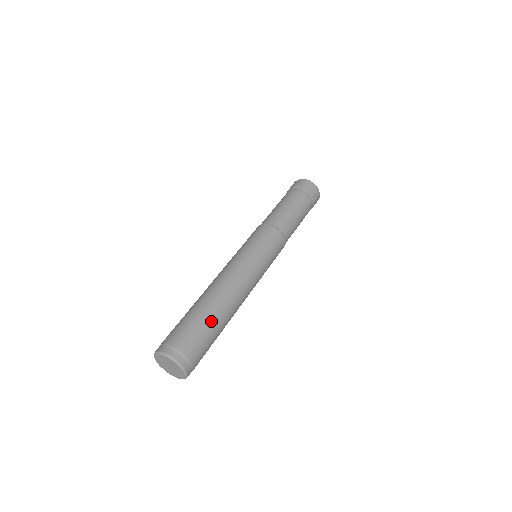
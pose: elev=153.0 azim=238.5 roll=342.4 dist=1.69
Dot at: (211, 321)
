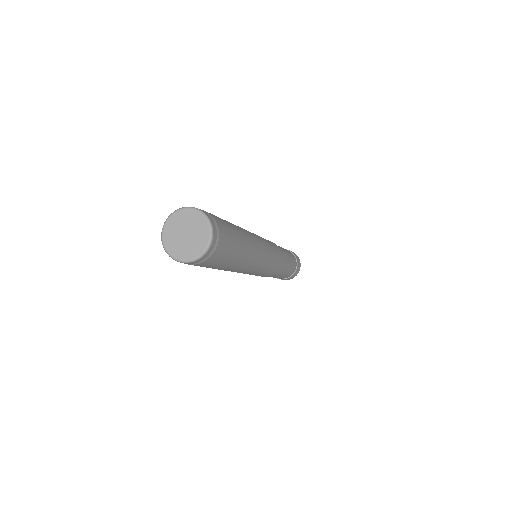
Dot at: (233, 226)
